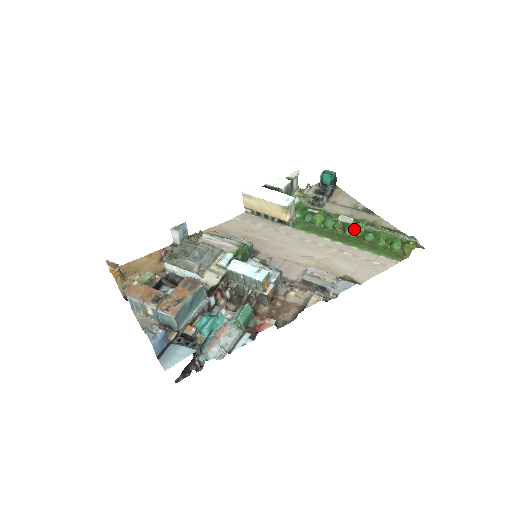
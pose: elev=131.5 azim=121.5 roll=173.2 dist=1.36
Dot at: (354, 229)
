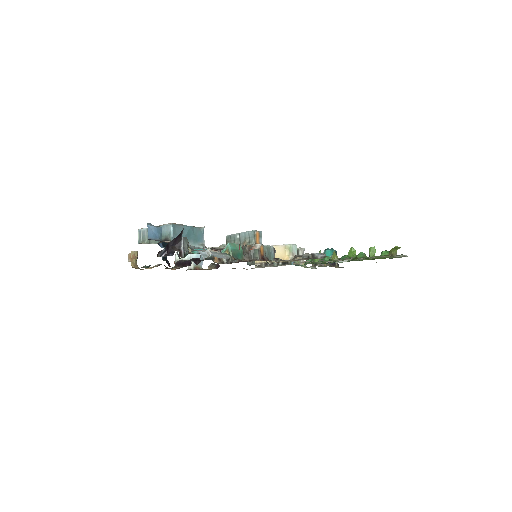
Dot at: (348, 256)
